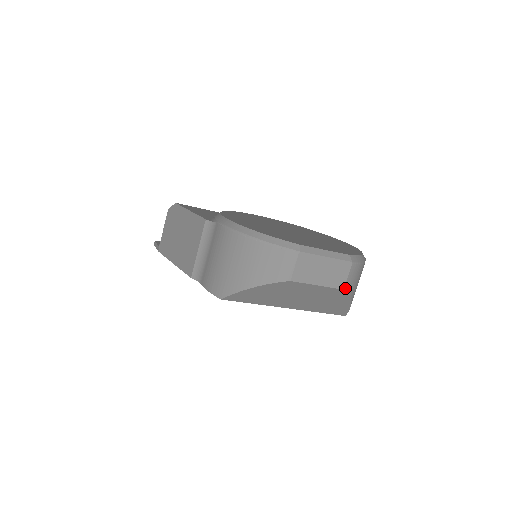
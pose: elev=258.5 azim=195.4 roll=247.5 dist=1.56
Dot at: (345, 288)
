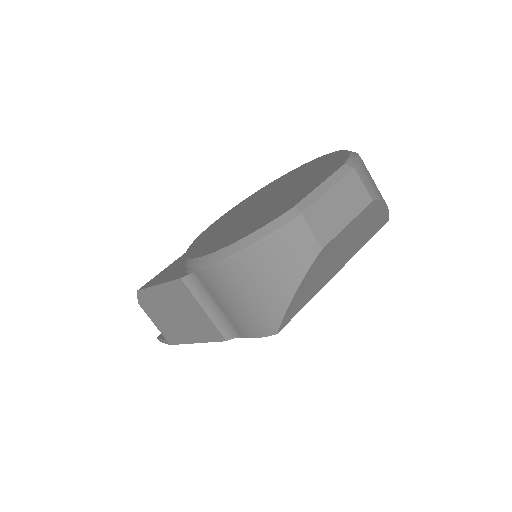
Dot at: (372, 198)
